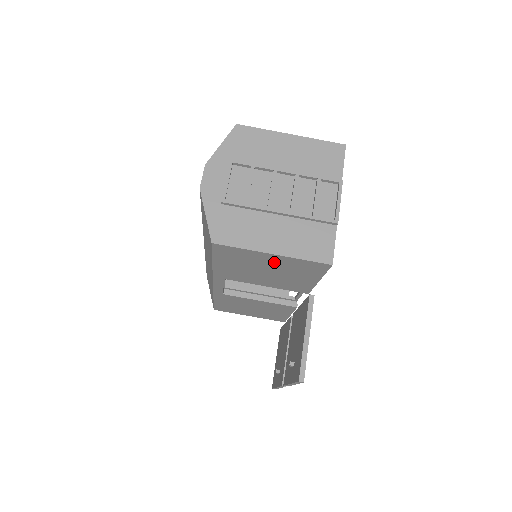
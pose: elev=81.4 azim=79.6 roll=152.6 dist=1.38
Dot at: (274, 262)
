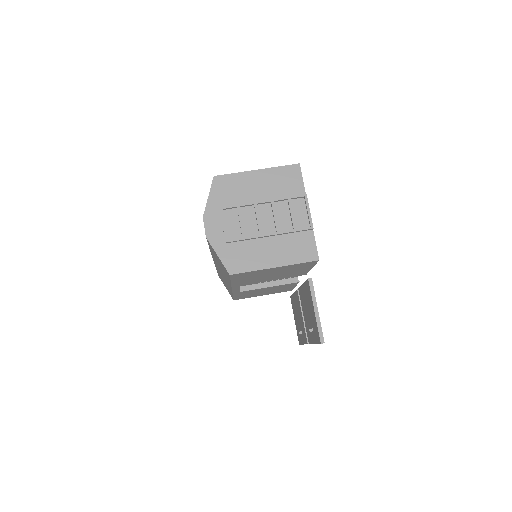
Dot at: (277, 270)
